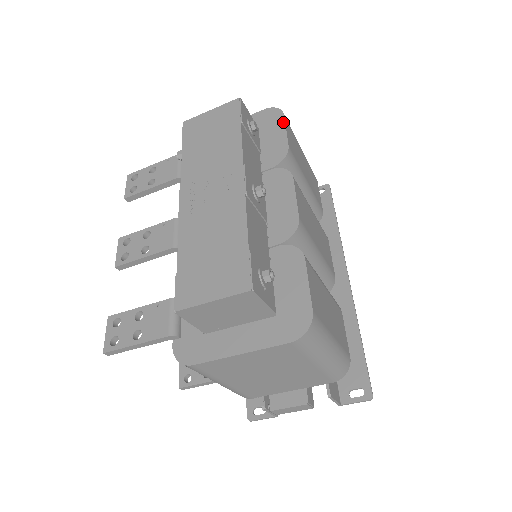
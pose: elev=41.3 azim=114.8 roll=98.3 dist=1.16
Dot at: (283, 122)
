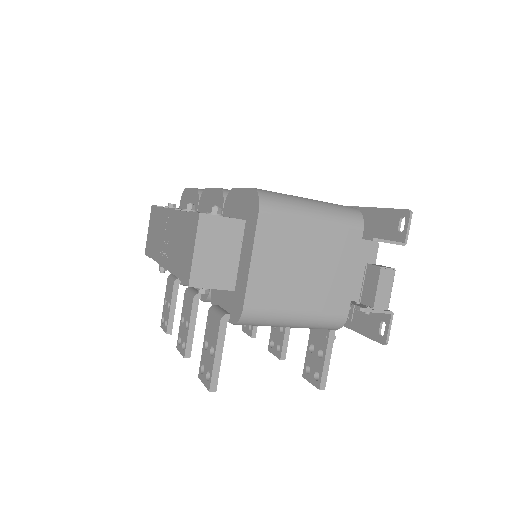
Dot at: (188, 190)
